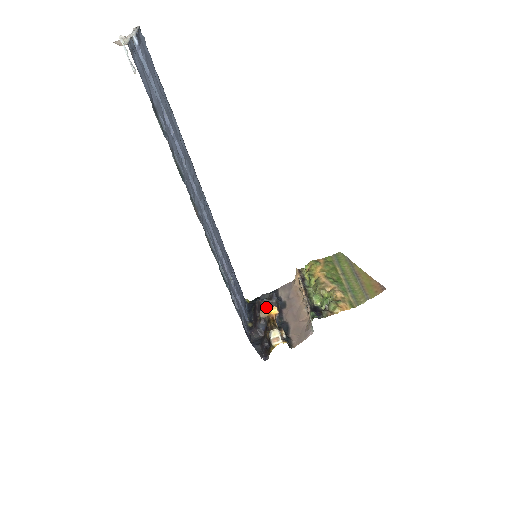
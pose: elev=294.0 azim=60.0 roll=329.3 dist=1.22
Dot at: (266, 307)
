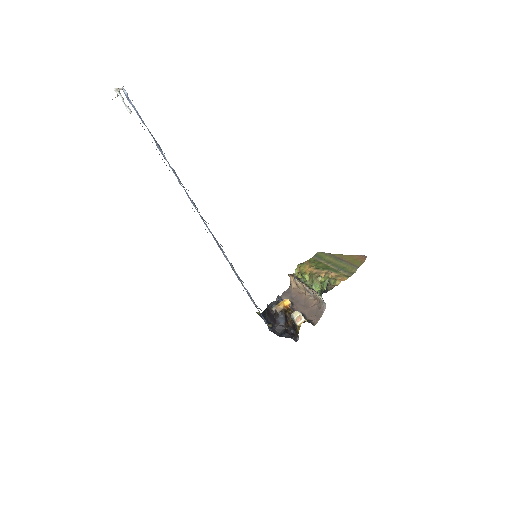
Dot at: occluded
